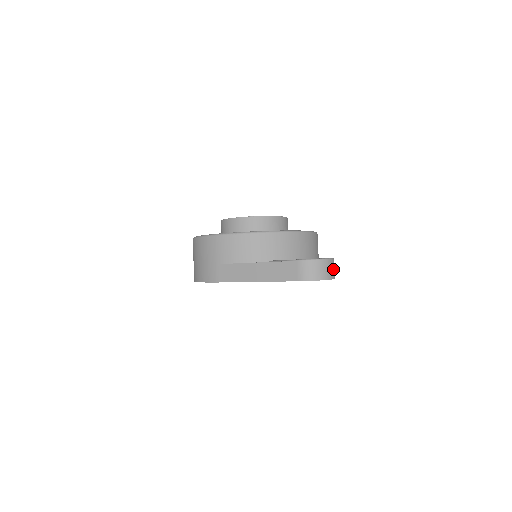
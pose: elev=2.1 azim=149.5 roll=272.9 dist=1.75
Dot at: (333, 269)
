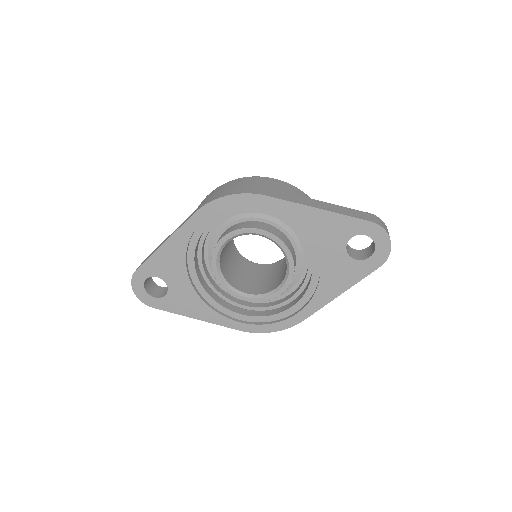
Dot at: occluded
